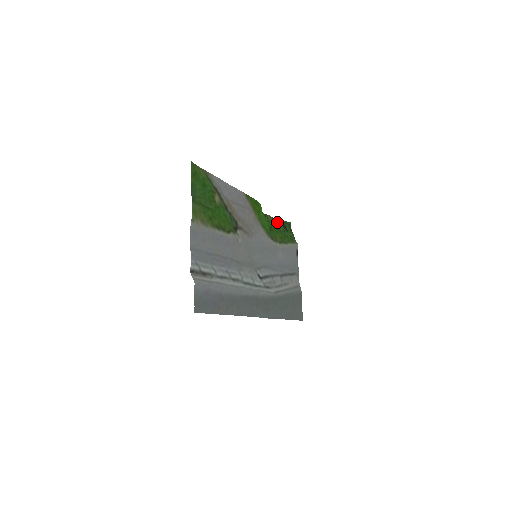
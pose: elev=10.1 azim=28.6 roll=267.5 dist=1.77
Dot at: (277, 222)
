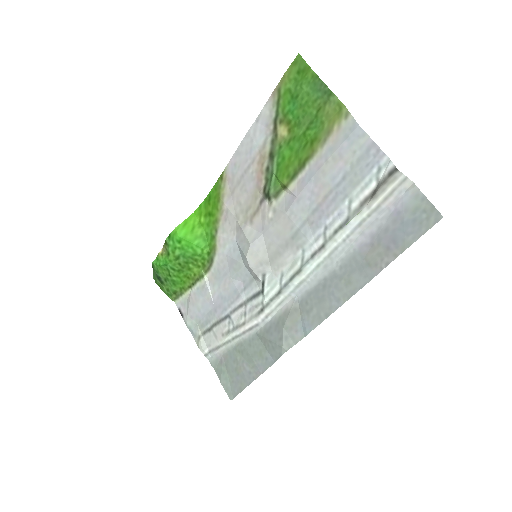
Dot at: (155, 267)
